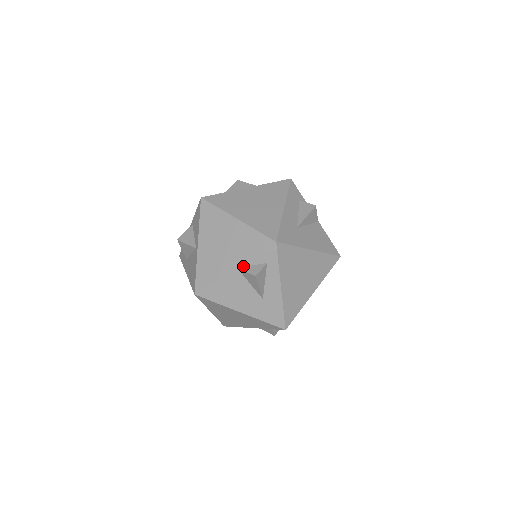
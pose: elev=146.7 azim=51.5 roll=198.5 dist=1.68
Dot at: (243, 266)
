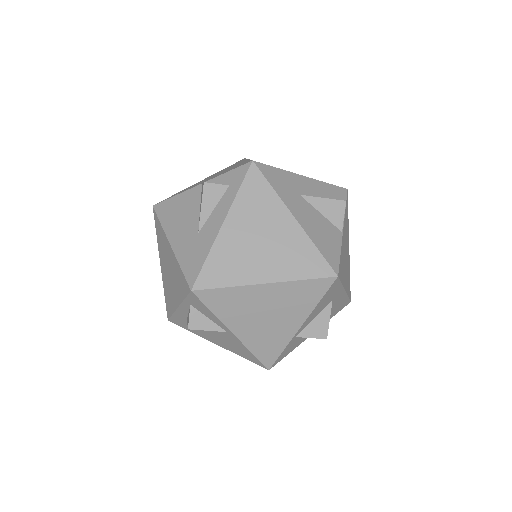
Dot at: occluded
